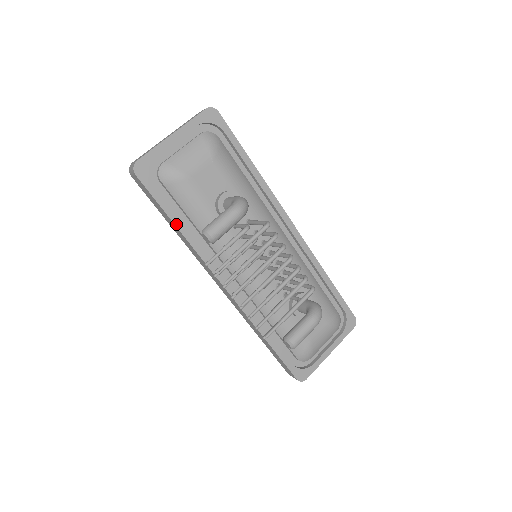
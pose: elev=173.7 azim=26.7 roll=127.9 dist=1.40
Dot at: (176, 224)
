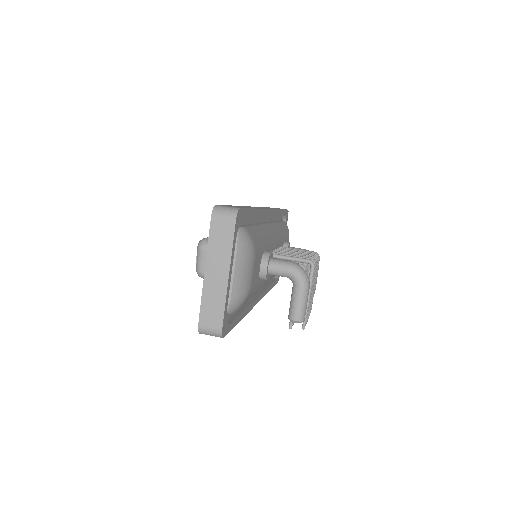
Dot at: (241, 319)
